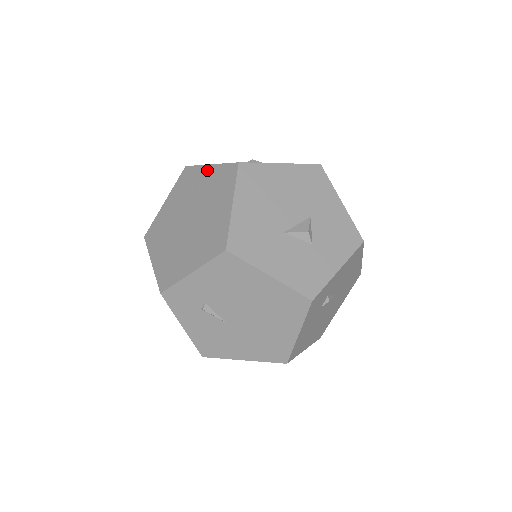
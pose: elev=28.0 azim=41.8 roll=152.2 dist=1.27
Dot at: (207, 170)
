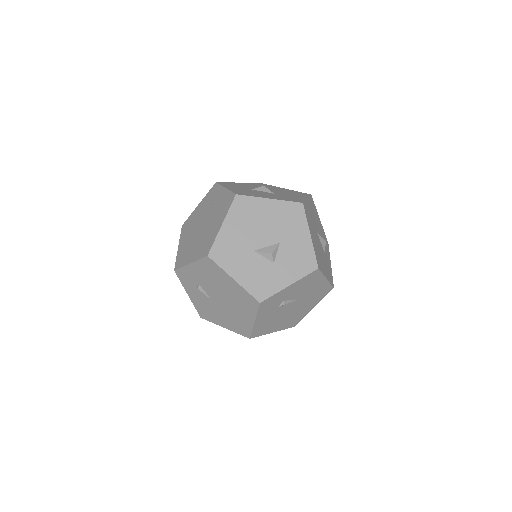
Dot at: (222, 191)
